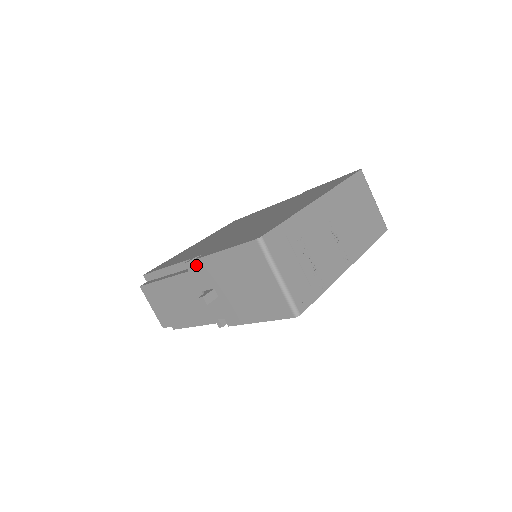
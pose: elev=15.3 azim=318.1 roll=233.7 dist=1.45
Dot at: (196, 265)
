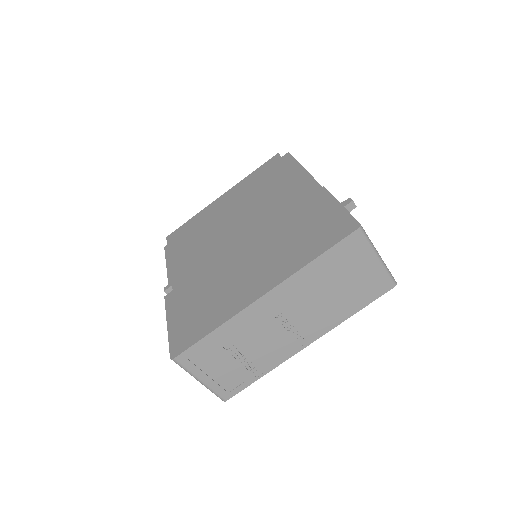
Dot at: occluded
